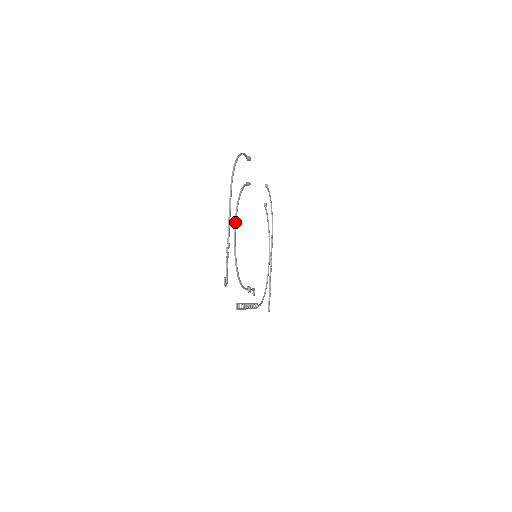
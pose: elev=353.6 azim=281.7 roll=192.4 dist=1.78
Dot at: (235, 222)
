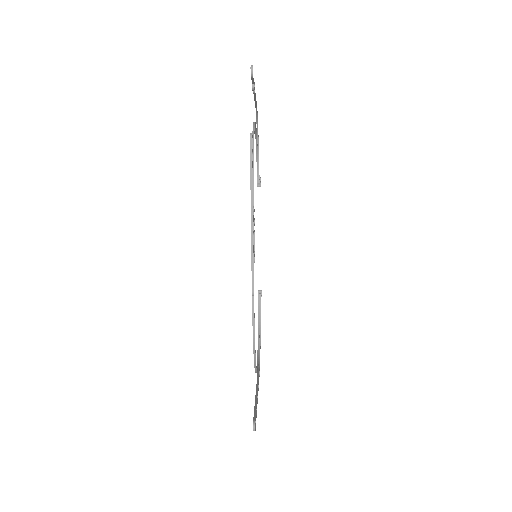
Dot at: (255, 125)
